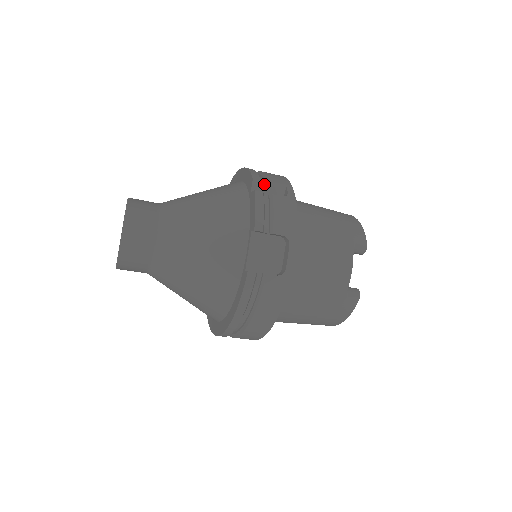
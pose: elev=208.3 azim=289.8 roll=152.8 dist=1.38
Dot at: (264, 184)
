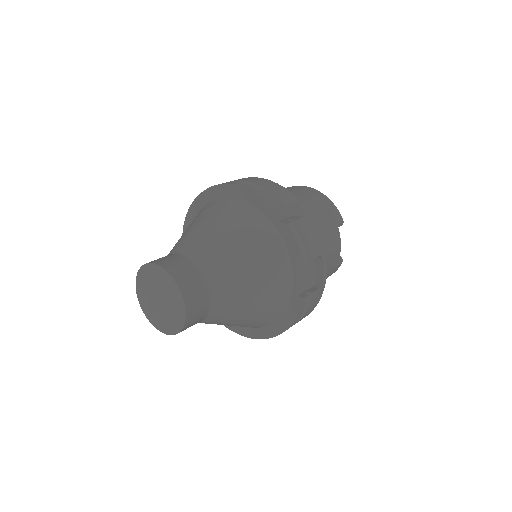
Dot at: occluded
